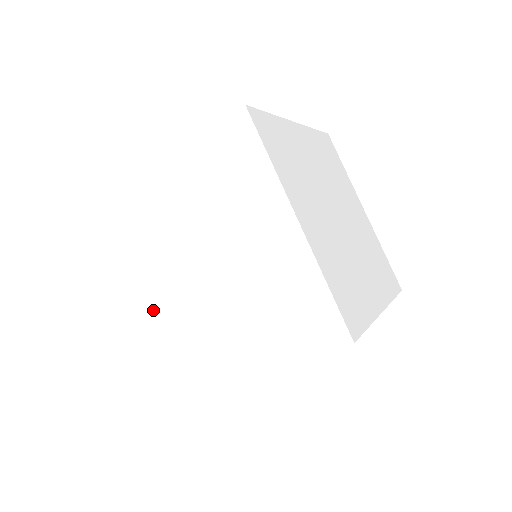
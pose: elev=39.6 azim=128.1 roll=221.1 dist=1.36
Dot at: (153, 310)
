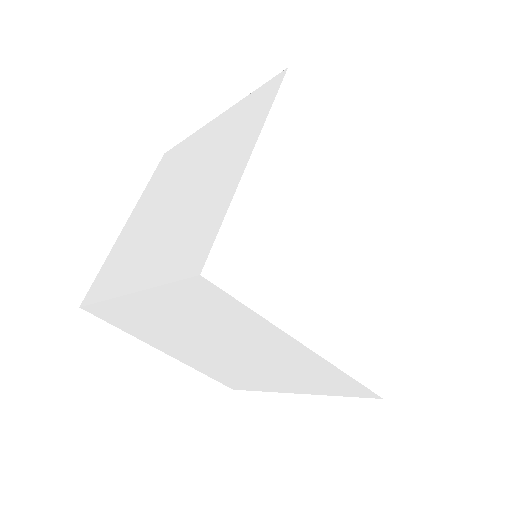
Dot at: (189, 357)
